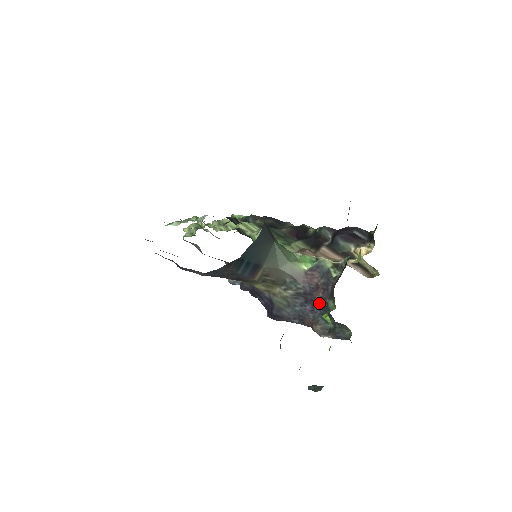
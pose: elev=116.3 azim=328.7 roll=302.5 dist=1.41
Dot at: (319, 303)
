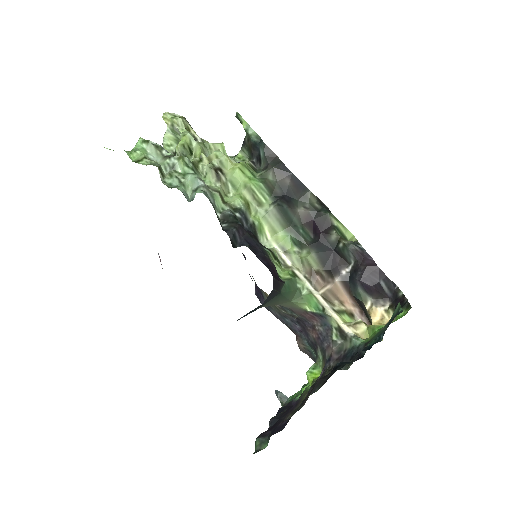
Dot at: (310, 337)
